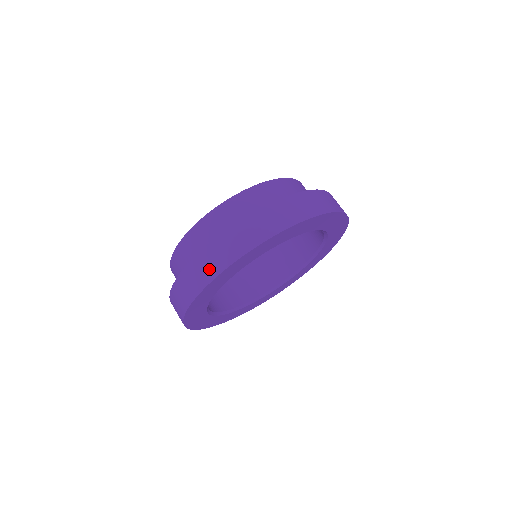
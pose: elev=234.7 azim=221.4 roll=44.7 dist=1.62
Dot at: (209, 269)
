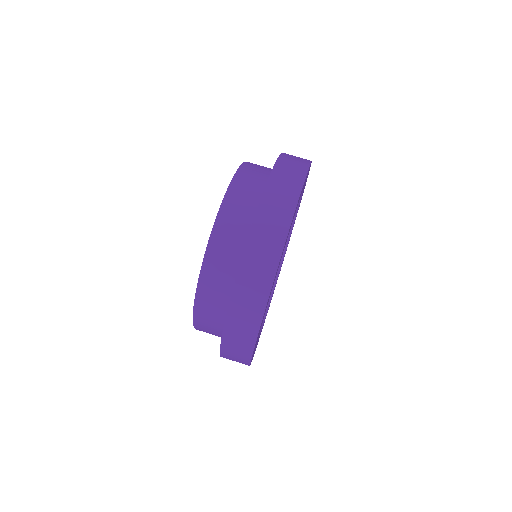
Dot at: (244, 339)
